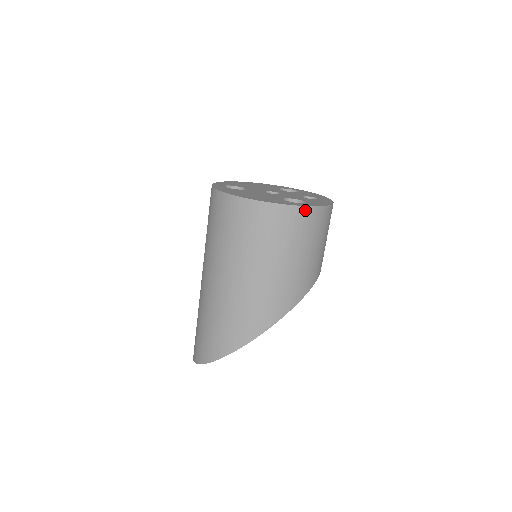
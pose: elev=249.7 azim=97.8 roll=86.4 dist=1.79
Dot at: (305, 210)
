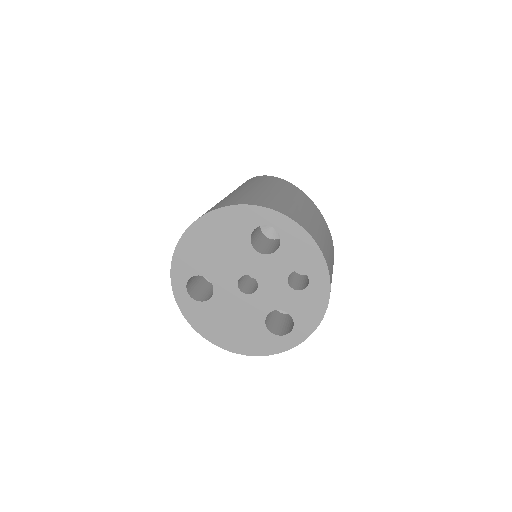
Dot at: (294, 345)
